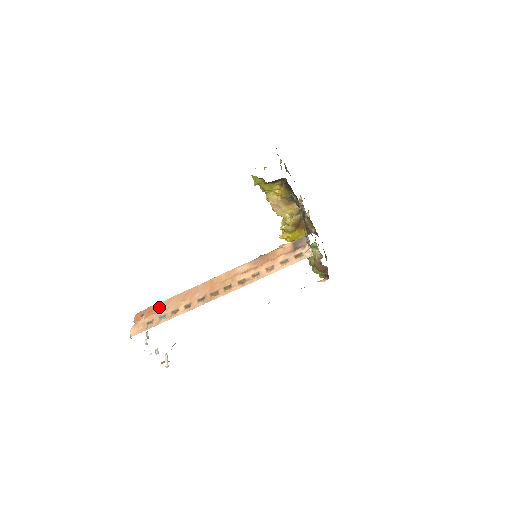
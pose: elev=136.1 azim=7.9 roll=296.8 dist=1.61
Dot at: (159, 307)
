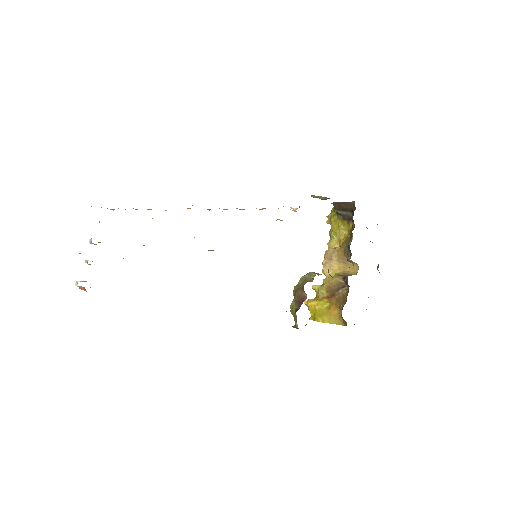
Dot at: occluded
